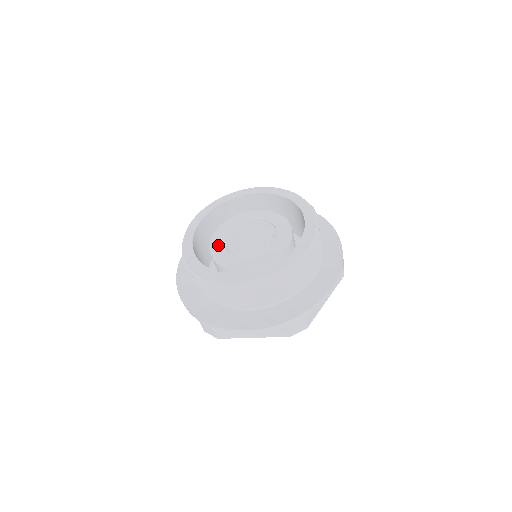
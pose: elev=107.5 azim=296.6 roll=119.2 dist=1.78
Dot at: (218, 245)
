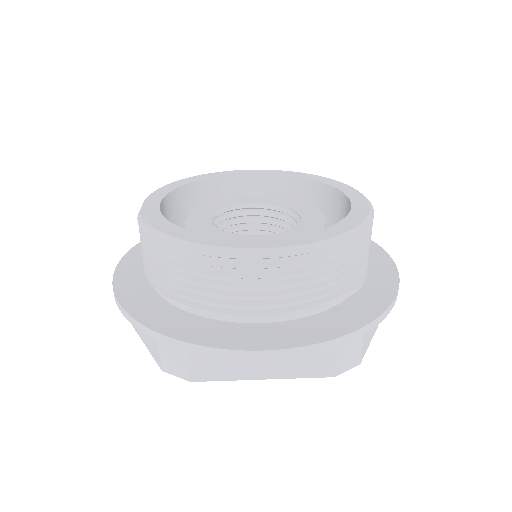
Dot at: (201, 223)
